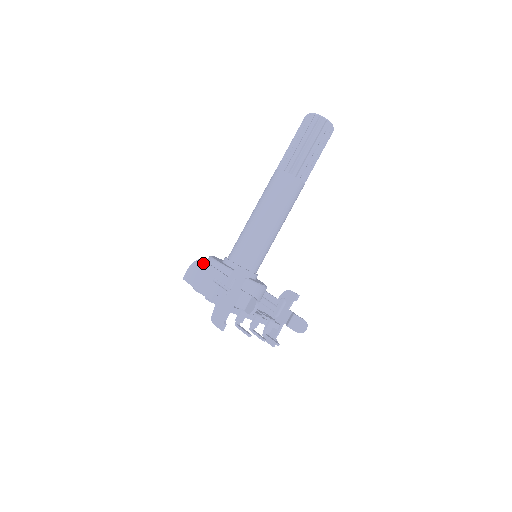
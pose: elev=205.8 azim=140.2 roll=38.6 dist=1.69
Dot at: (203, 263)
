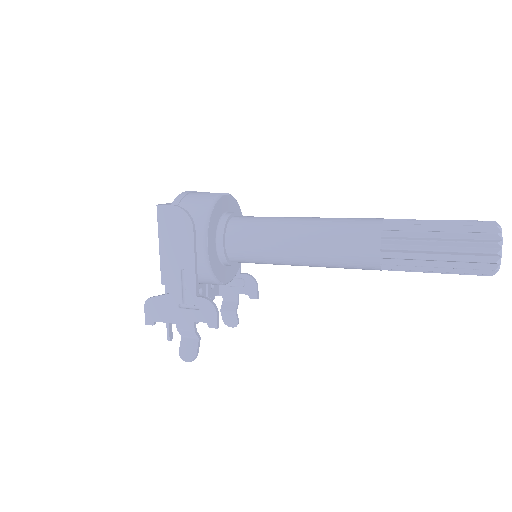
Dot at: (190, 233)
